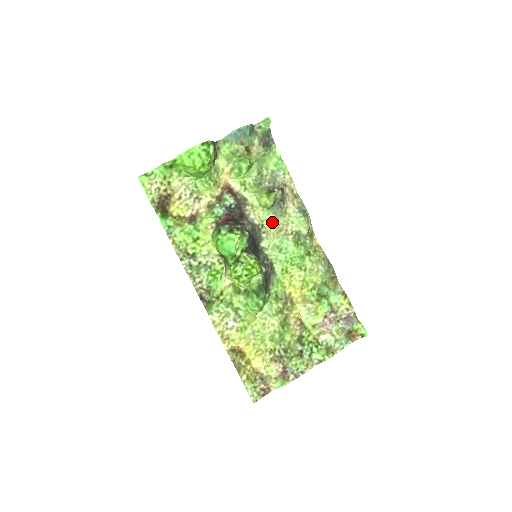
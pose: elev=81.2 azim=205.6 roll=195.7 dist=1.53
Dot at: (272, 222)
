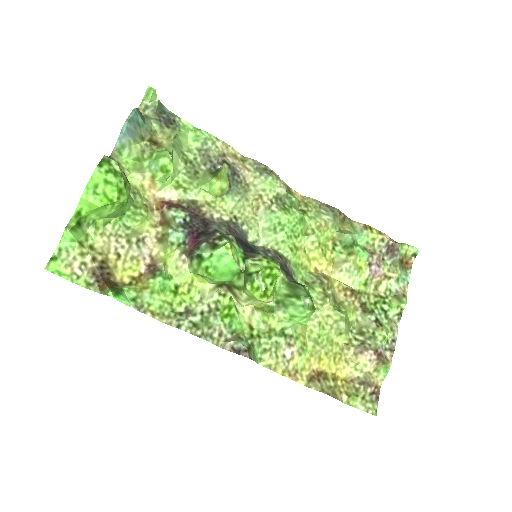
Dot at: (242, 206)
